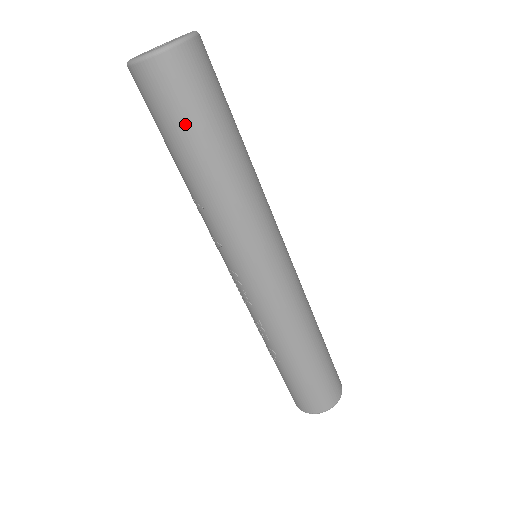
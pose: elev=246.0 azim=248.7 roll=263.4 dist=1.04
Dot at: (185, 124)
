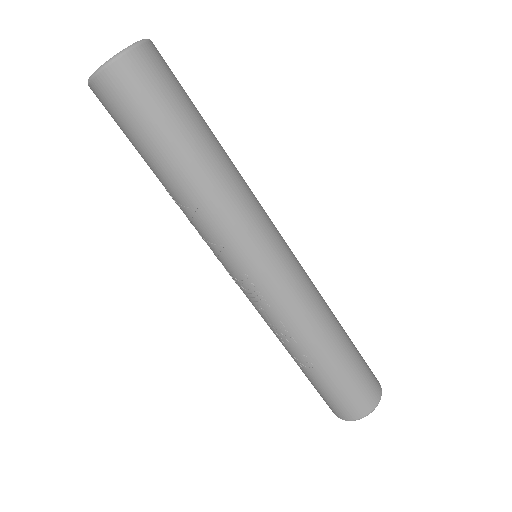
Dot at: (162, 120)
